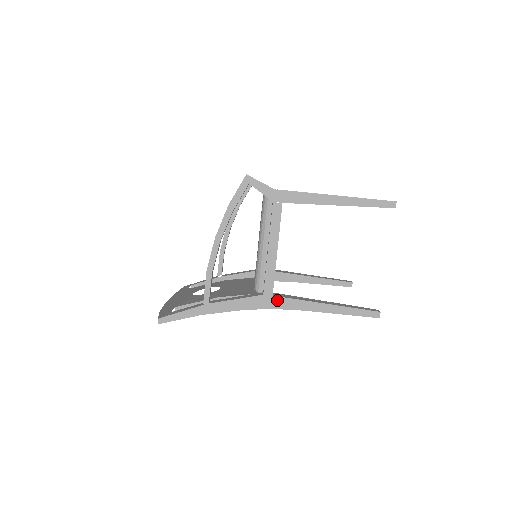
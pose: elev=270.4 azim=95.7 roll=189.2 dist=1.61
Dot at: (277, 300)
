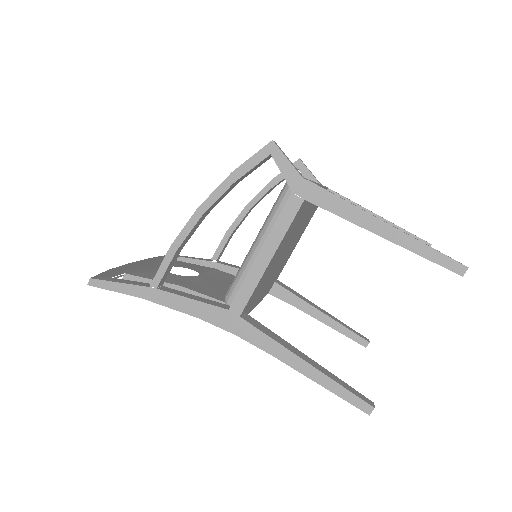
Dot at: (243, 325)
